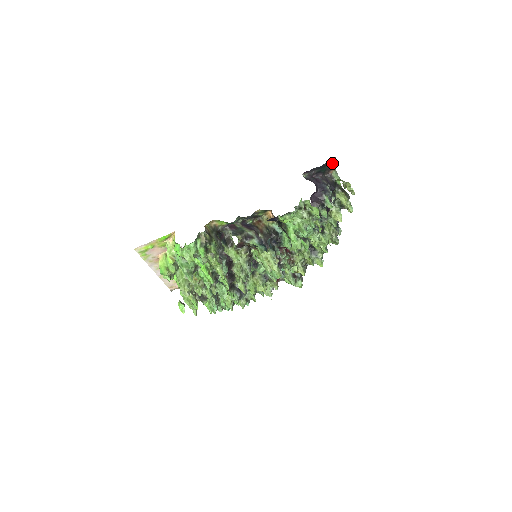
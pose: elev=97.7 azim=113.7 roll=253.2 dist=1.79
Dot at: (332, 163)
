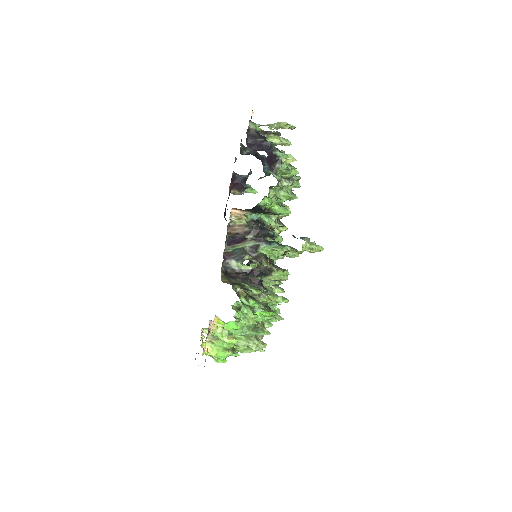
Dot at: (251, 117)
